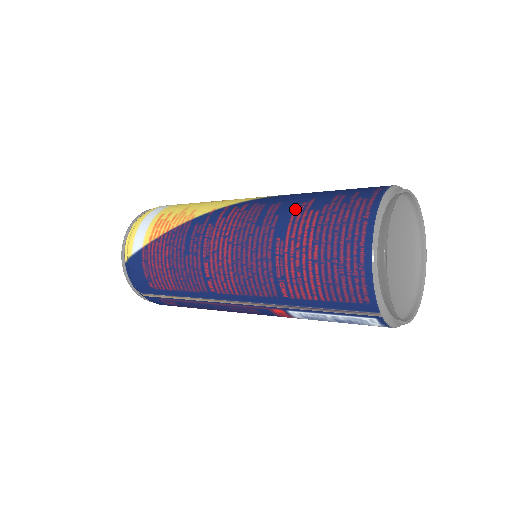
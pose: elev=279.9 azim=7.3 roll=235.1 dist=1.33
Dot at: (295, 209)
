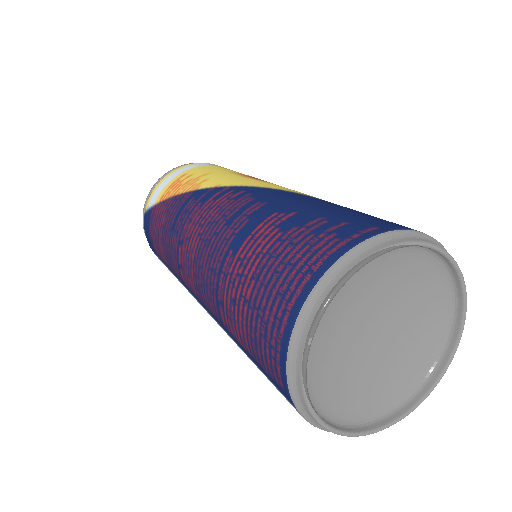
Dot at: (267, 219)
